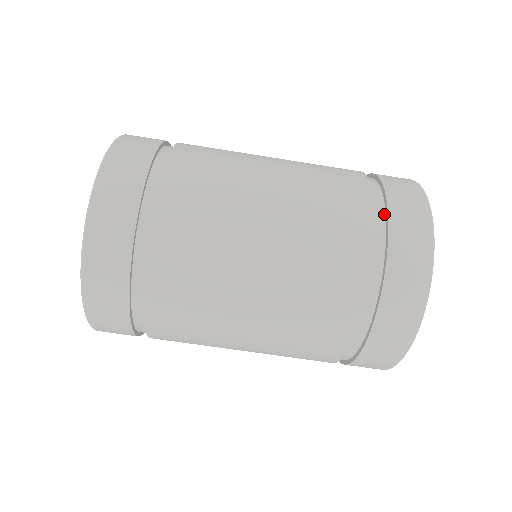
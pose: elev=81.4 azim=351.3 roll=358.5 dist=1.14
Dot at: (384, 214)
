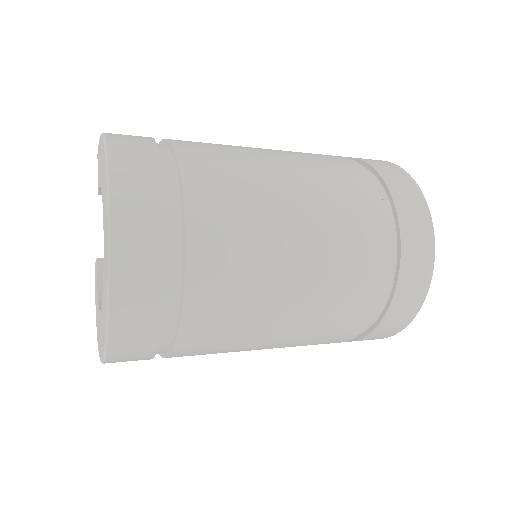
Dot at: (395, 228)
